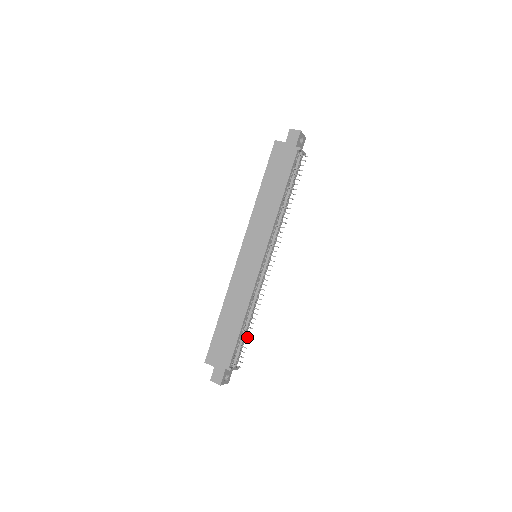
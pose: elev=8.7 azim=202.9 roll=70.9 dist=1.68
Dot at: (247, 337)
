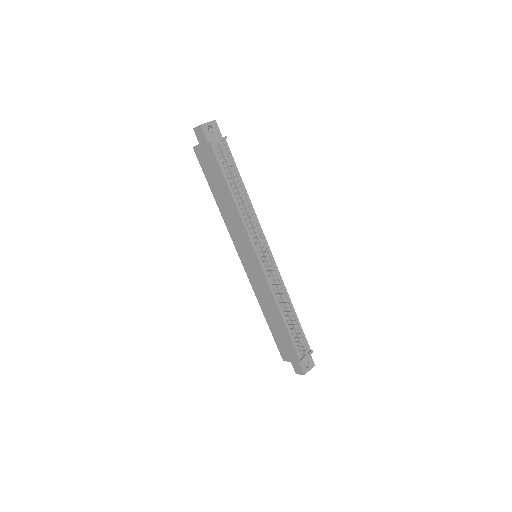
Dot at: (295, 329)
